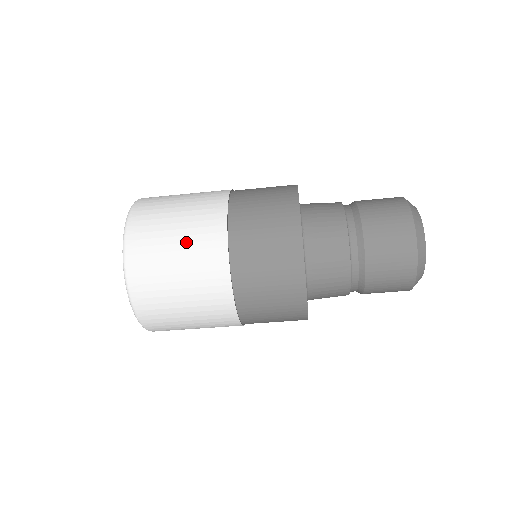
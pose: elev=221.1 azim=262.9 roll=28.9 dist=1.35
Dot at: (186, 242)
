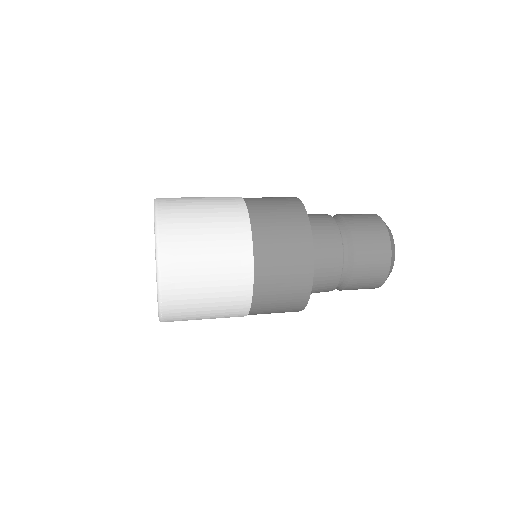
Dot at: (215, 233)
